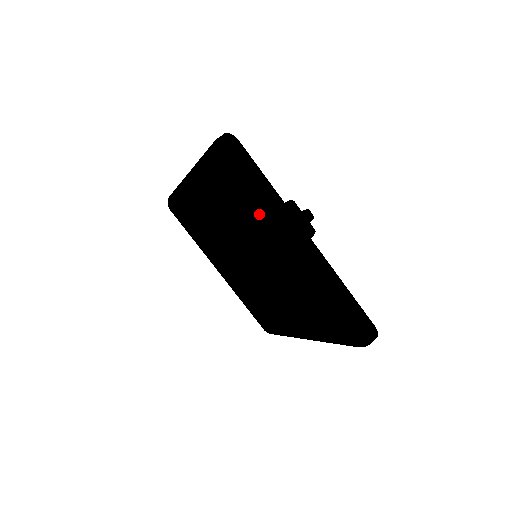
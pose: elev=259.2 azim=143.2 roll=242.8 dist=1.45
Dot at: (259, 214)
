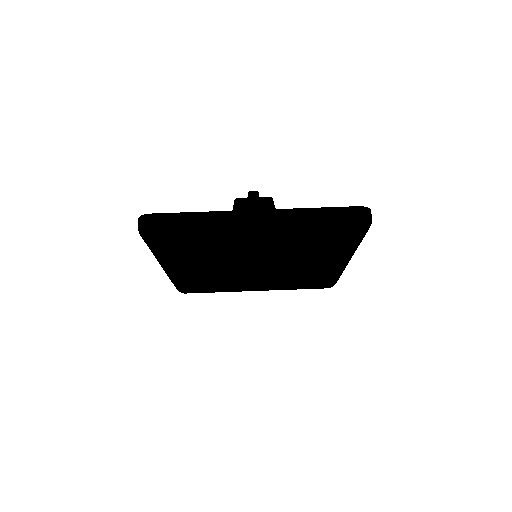
Dot at: (211, 236)
